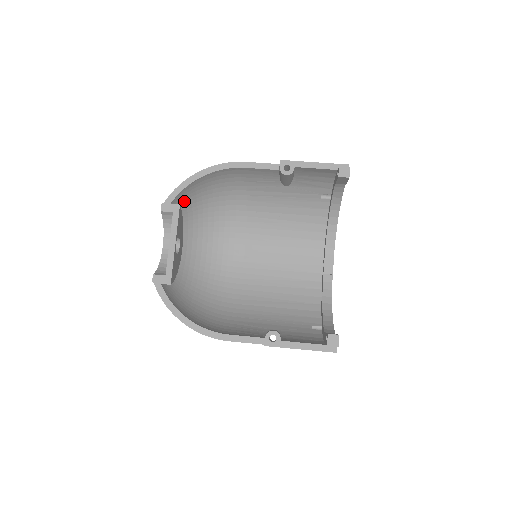
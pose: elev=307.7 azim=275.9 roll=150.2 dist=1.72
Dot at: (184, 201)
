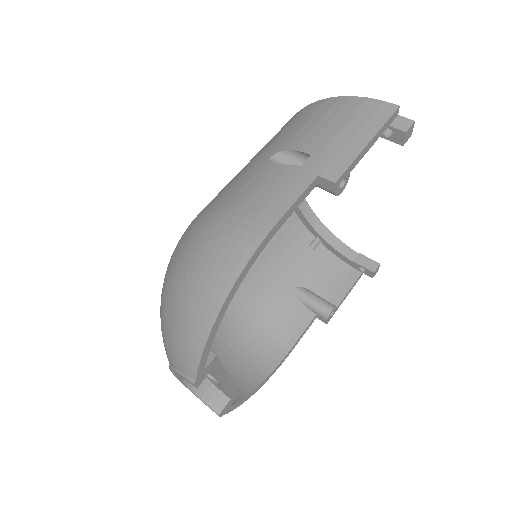
Dot at: occluded
